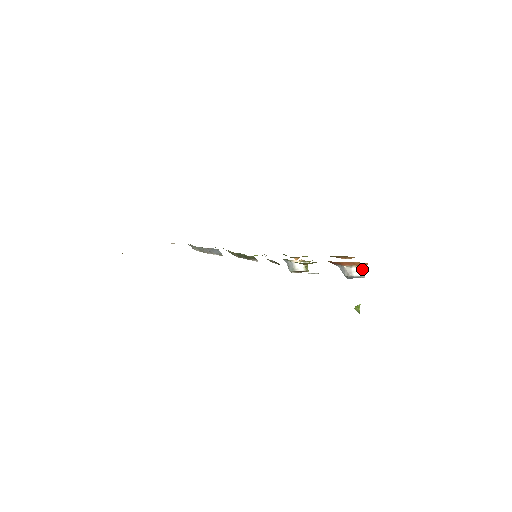
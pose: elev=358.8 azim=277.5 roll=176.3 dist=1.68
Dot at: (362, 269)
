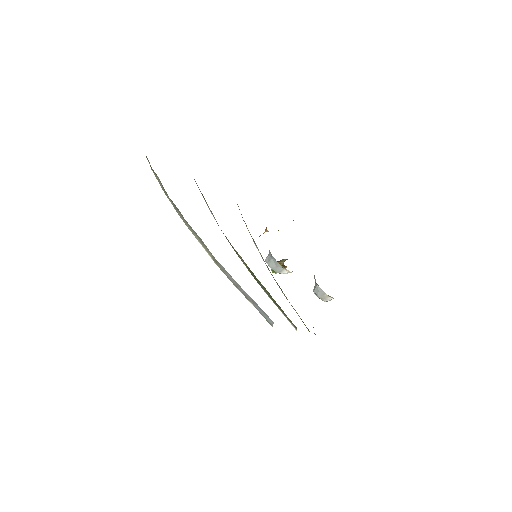
Dot at: occluded
